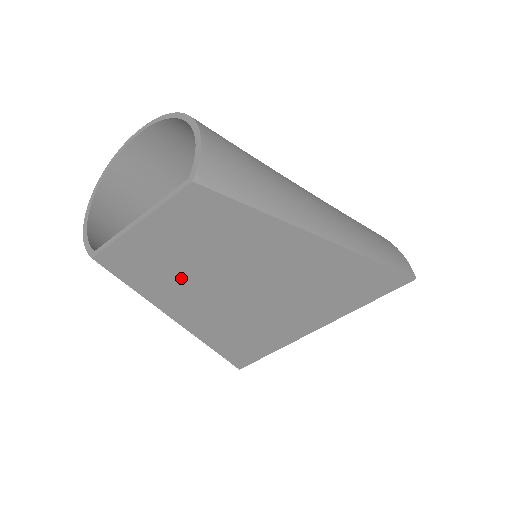
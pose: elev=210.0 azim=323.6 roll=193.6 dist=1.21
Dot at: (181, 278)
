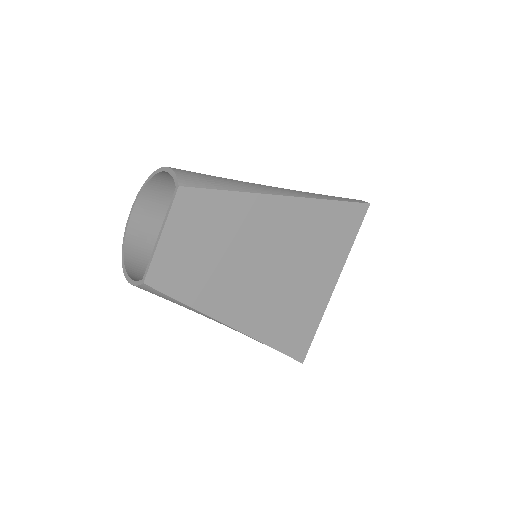
Dot at: (210, 276)
